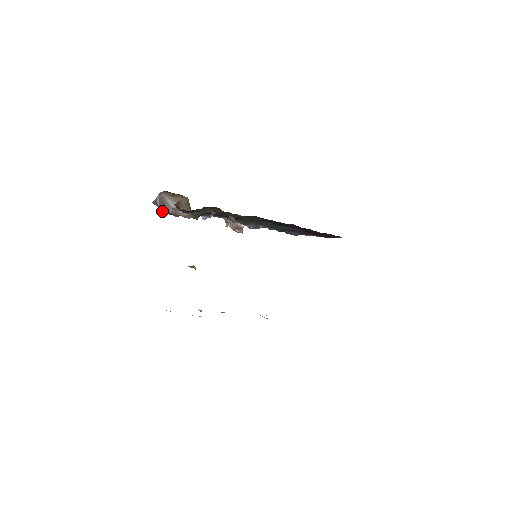
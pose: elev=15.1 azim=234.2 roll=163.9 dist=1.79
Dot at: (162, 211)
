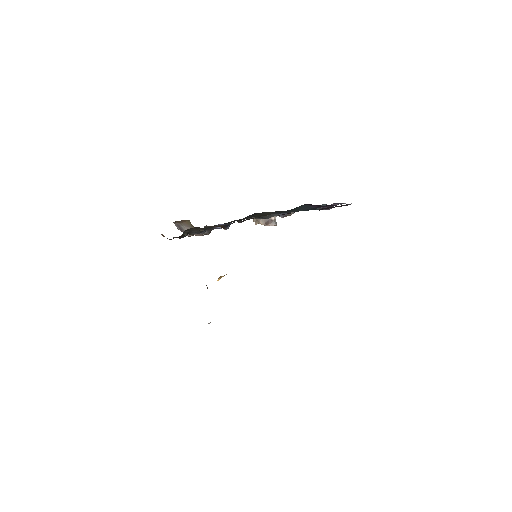
Dot at: occluded
